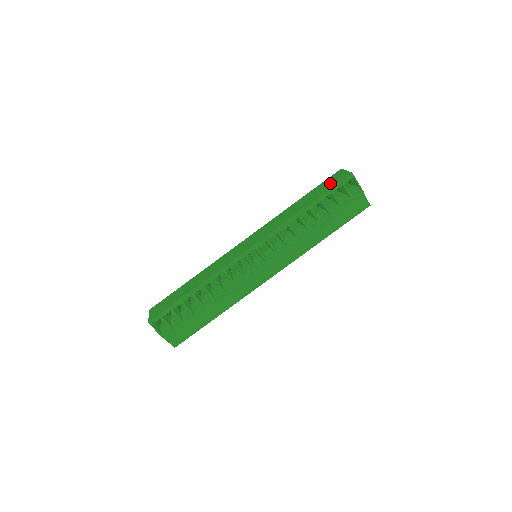
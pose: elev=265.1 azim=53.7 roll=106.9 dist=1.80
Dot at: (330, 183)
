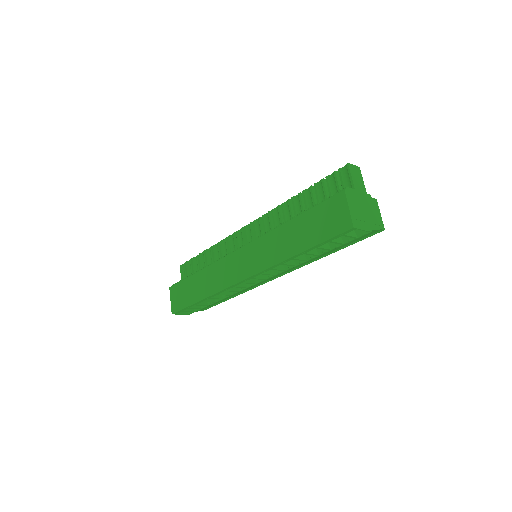
Dot at: (327, 223)
